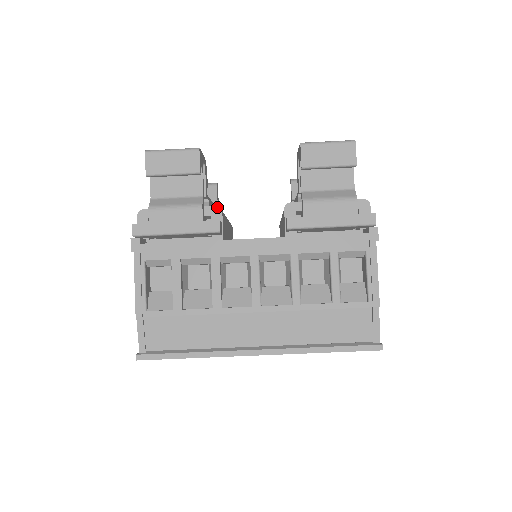
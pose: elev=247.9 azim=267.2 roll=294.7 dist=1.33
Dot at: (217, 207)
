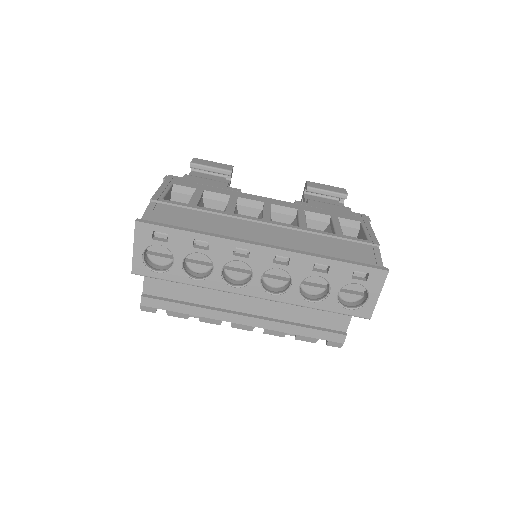
Dot at: occluded
